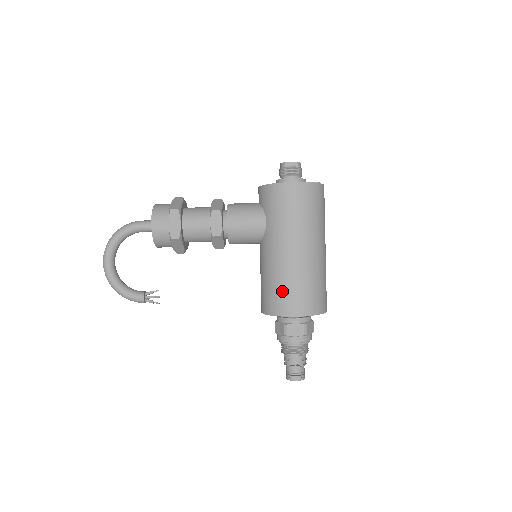
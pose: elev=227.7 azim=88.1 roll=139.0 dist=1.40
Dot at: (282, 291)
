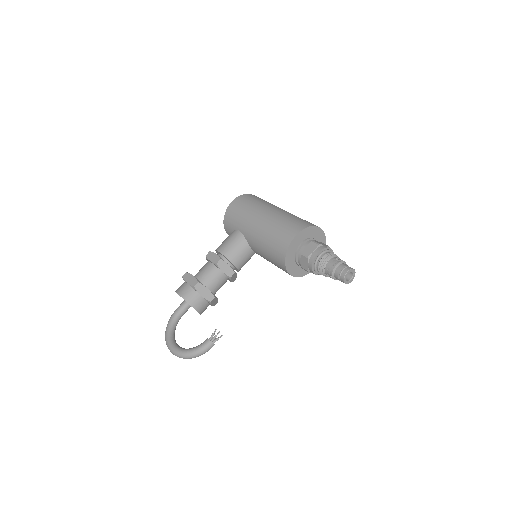
Dot at: (276, 237)
